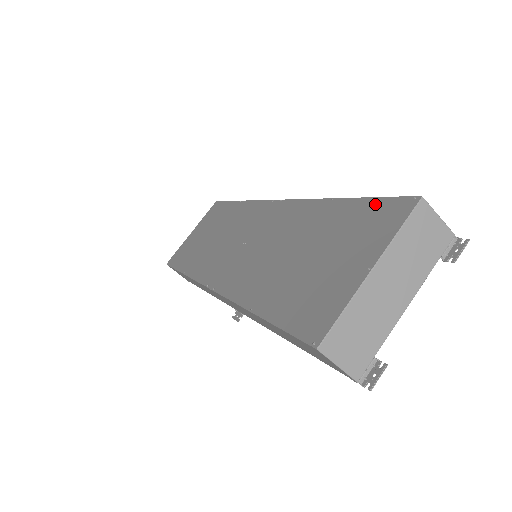
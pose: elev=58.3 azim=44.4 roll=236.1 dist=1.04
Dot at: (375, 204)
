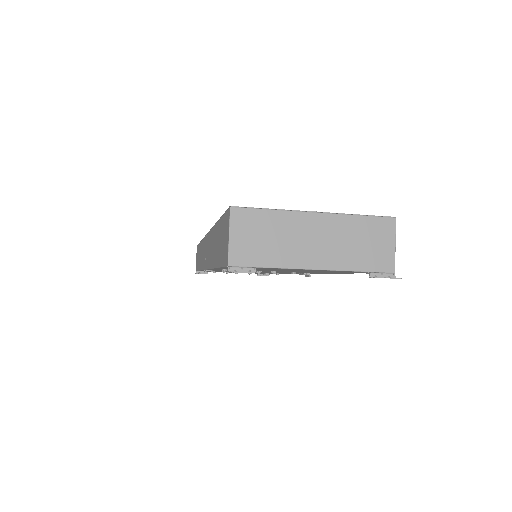
Dot at: occluded
